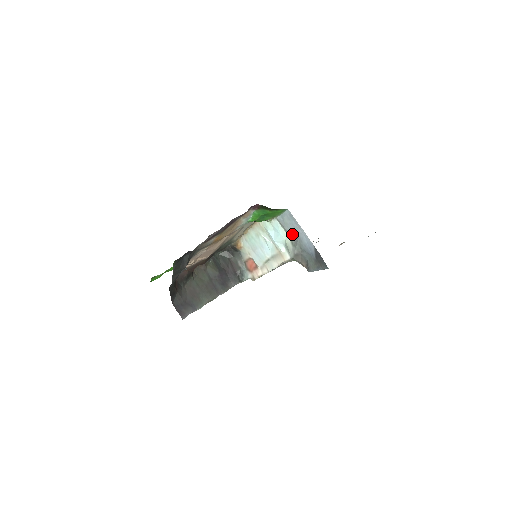
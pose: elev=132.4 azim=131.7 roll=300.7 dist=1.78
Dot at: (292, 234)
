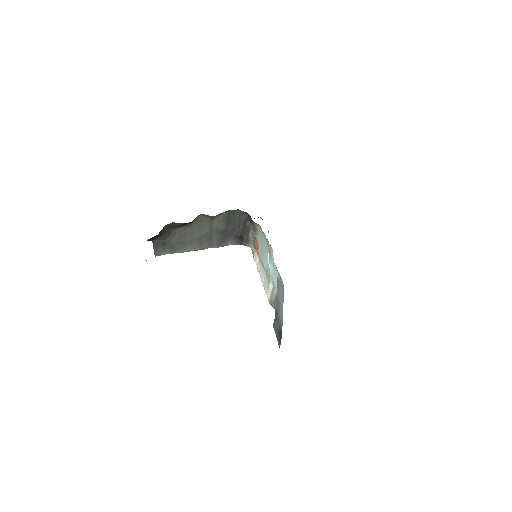
Dot at: (278, 296)
